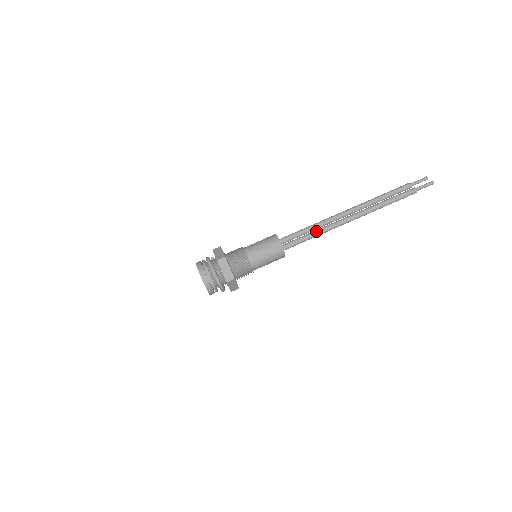
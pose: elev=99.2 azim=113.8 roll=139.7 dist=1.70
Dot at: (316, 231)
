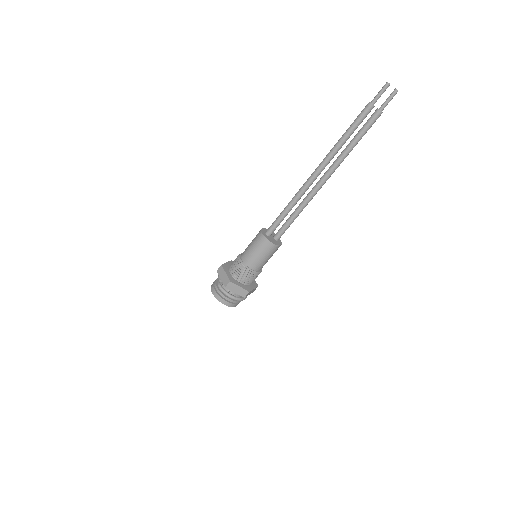
Dot at: (300, 212)
